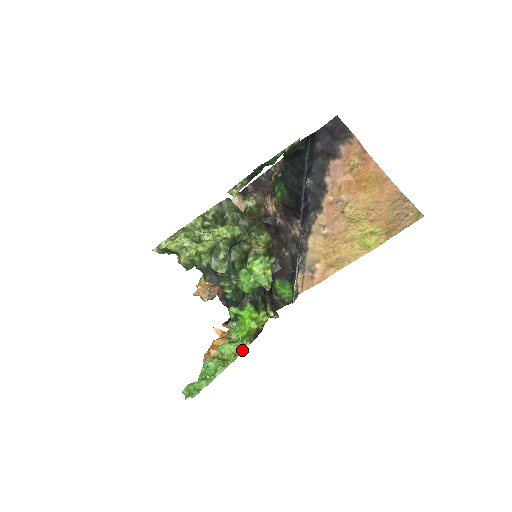
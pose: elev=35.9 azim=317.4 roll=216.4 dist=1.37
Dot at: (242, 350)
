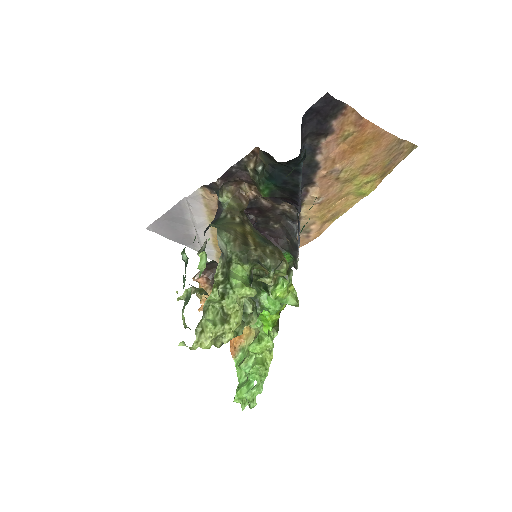
Dot at: (273, 343)
